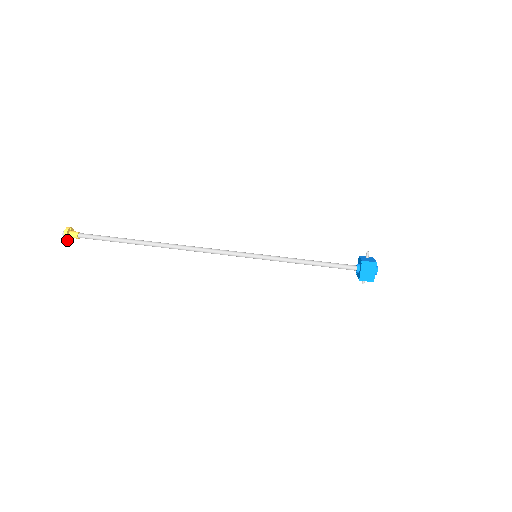
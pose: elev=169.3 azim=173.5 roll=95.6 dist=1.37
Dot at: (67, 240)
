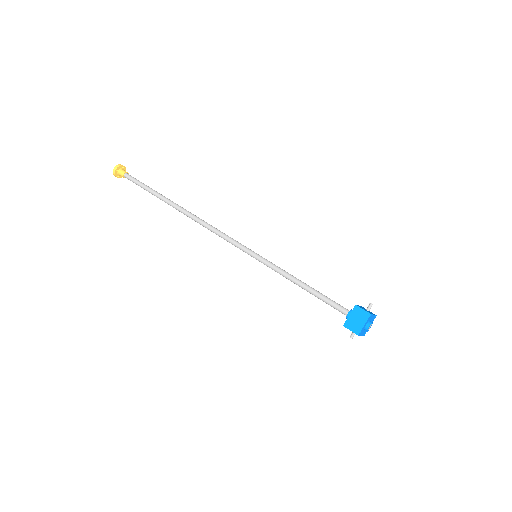
Dot at: (115, 174)
